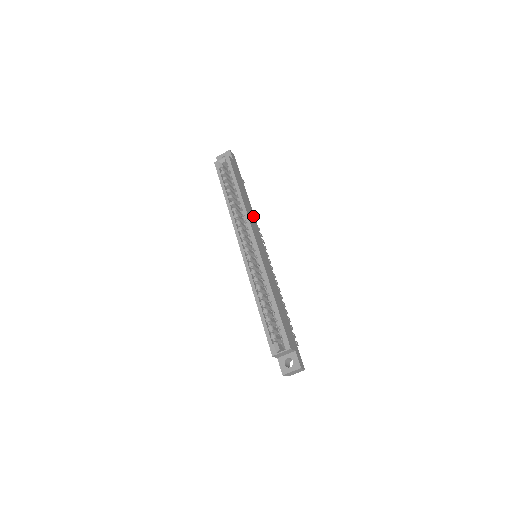
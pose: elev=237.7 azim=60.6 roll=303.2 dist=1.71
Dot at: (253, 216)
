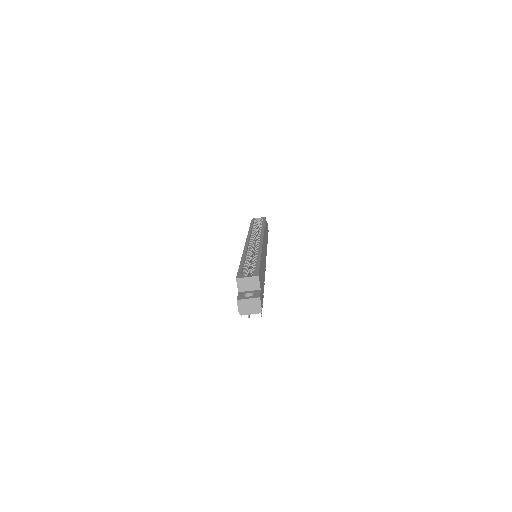
Dot at: (266, 246)
